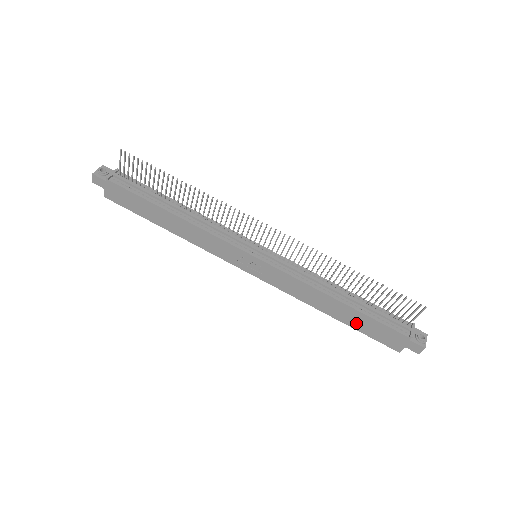
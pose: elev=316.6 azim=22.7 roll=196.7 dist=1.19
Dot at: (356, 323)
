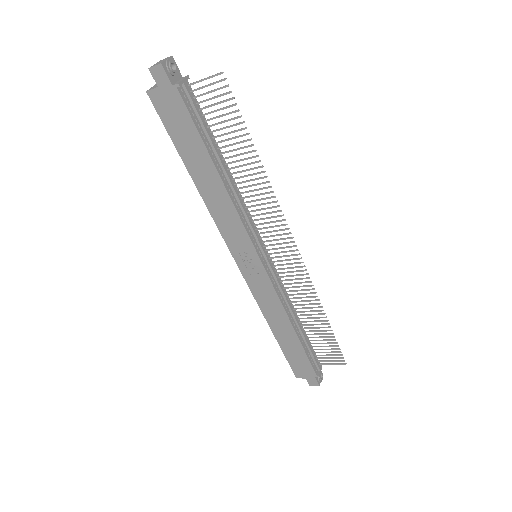
Dot at: (288, 348)
